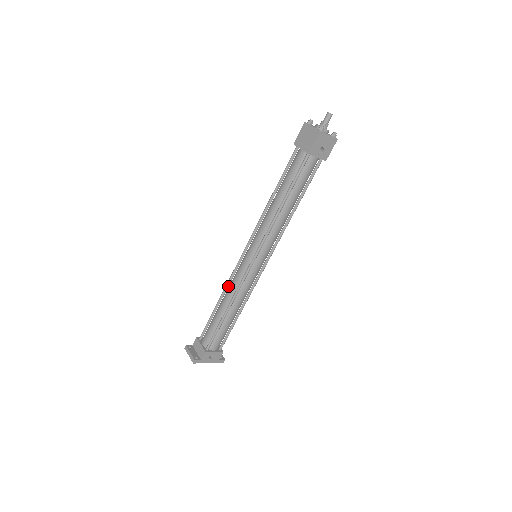
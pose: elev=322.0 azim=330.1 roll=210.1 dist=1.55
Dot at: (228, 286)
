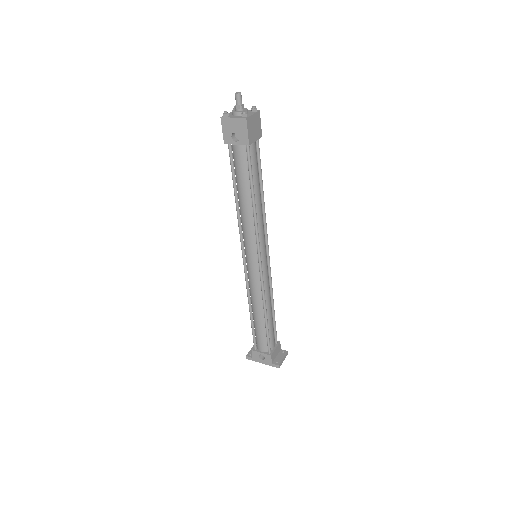
Dot at: occluded
